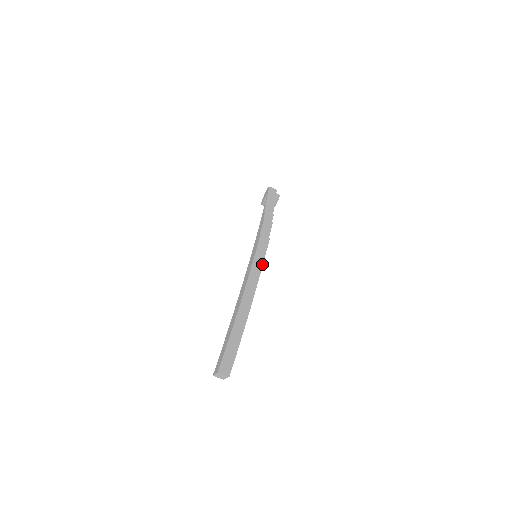
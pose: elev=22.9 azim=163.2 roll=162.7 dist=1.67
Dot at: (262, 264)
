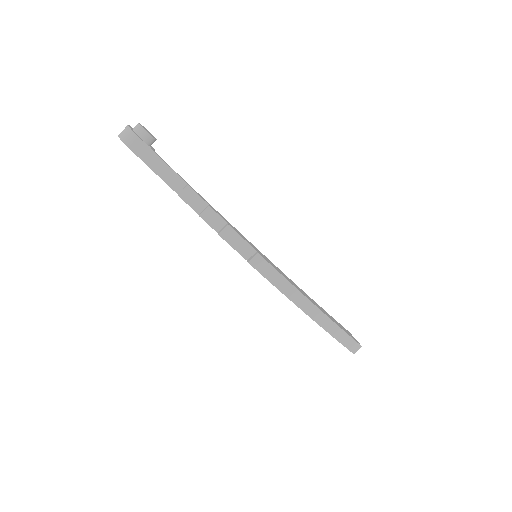
Dot at: (289, 283)
